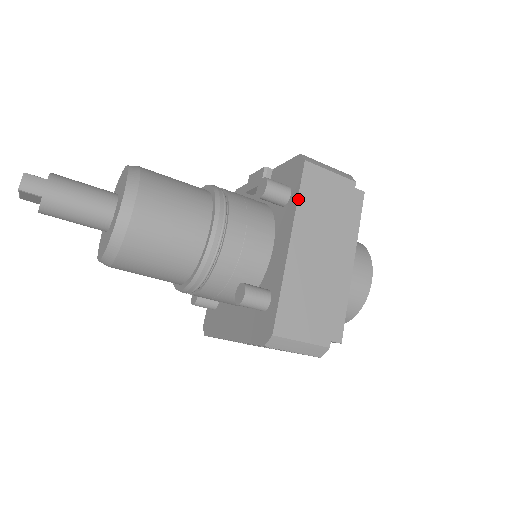
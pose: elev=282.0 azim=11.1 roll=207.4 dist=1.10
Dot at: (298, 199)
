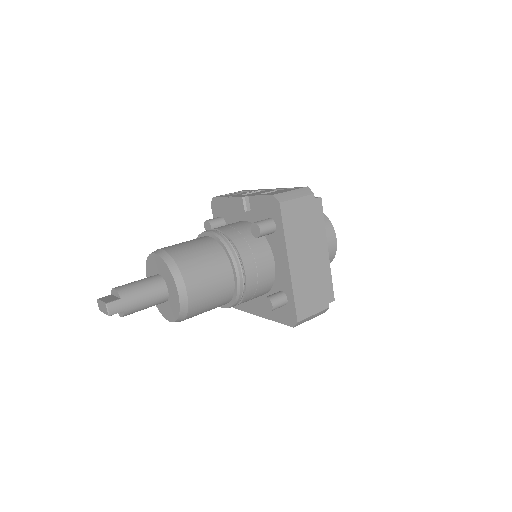
Dot at: (284, 232)
